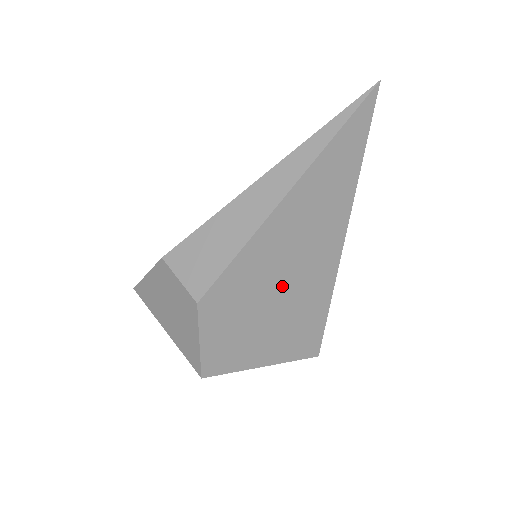
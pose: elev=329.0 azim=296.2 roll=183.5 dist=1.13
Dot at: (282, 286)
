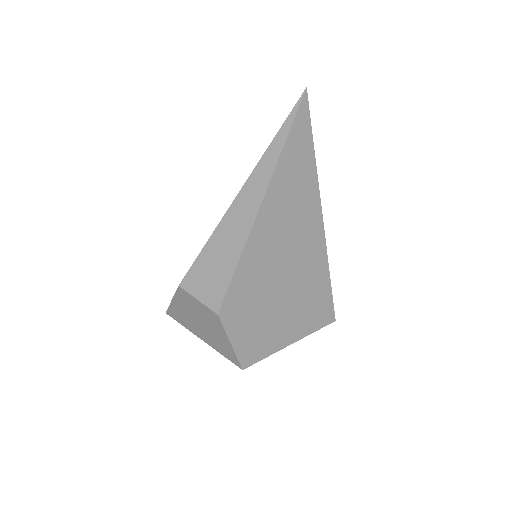
Dot at: (283, 277)
